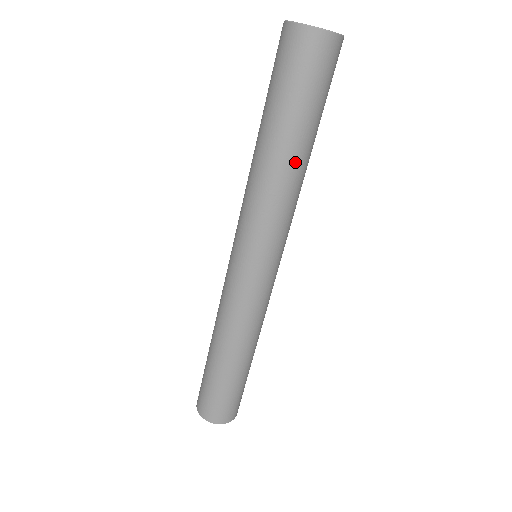
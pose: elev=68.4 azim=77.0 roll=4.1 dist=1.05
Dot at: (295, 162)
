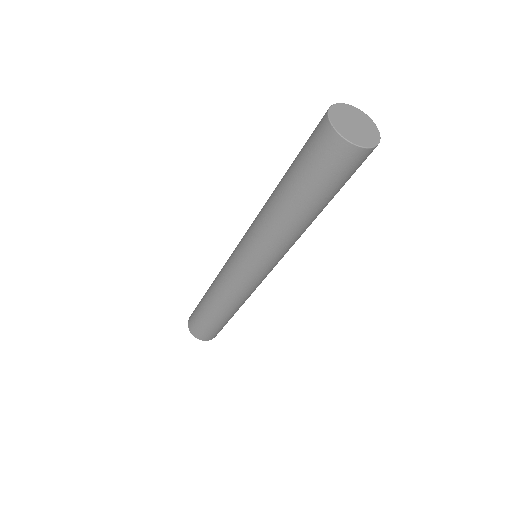
Dot at: (309, 222)
